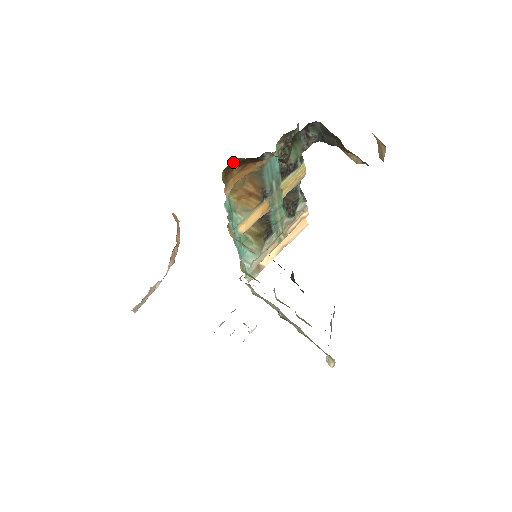
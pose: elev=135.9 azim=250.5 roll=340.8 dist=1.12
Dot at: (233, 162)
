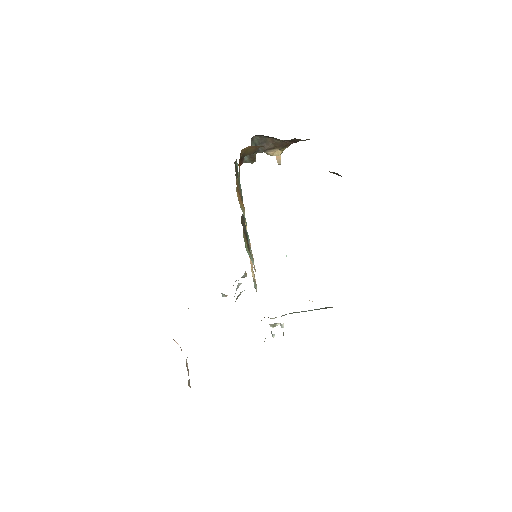
Dot at: (240, 155)
